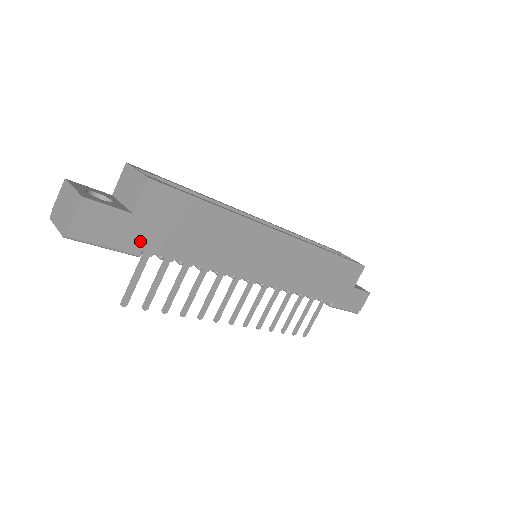
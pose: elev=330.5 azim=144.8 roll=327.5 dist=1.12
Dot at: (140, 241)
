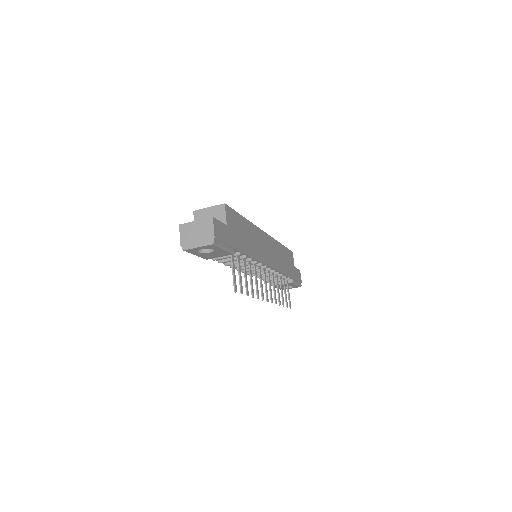
Dot at: (233, 243)
